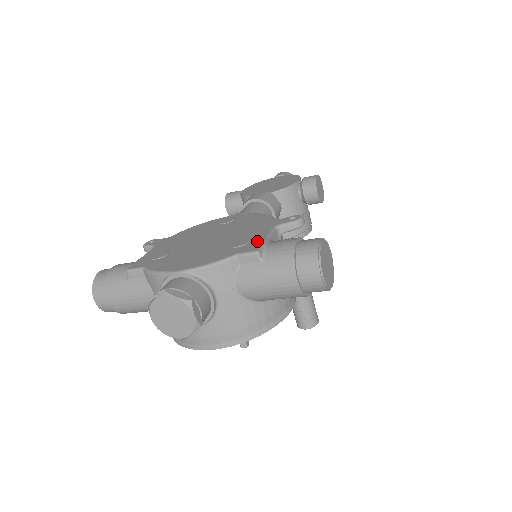
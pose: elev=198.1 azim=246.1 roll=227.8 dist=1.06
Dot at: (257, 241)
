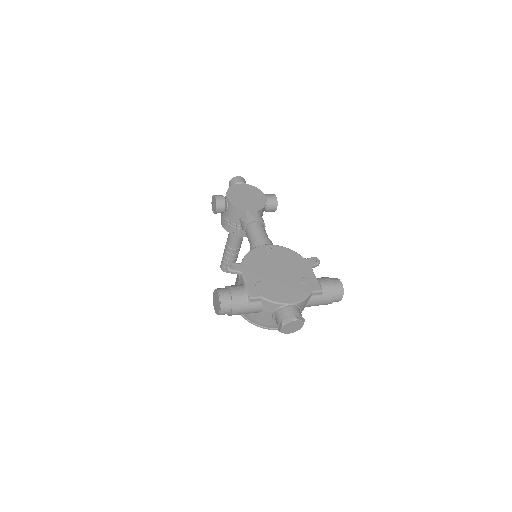
Dot at: (314, 281)
